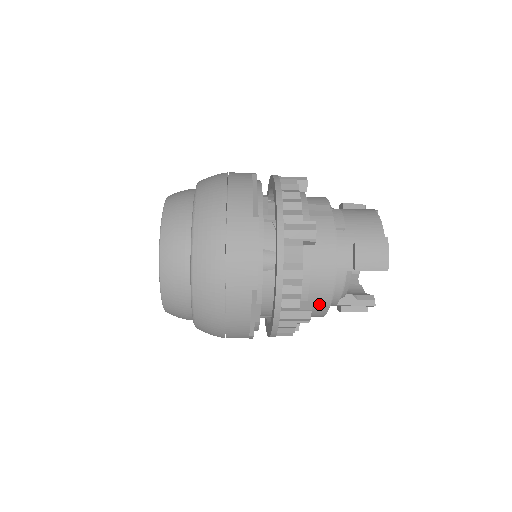
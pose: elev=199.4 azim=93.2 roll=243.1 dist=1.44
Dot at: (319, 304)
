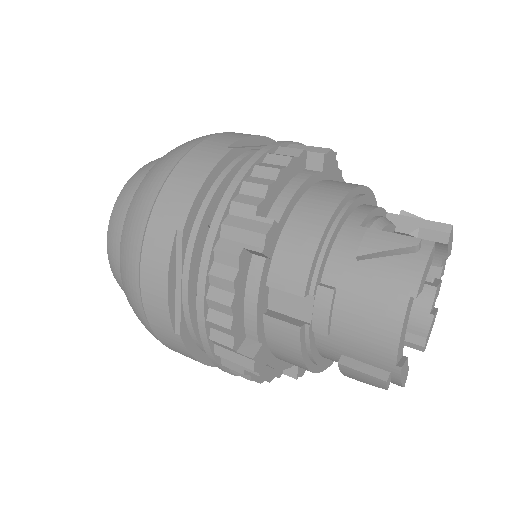
Dot at: occluded
